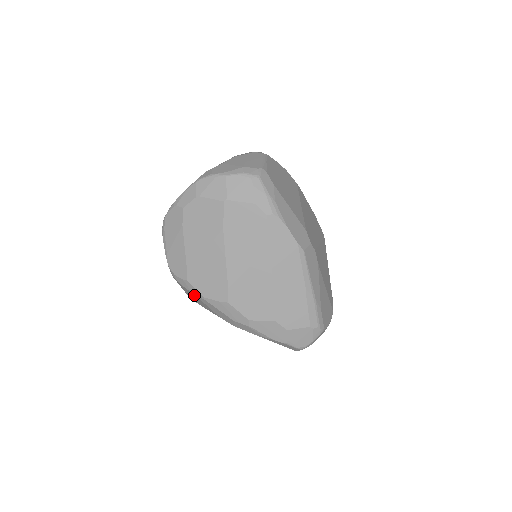
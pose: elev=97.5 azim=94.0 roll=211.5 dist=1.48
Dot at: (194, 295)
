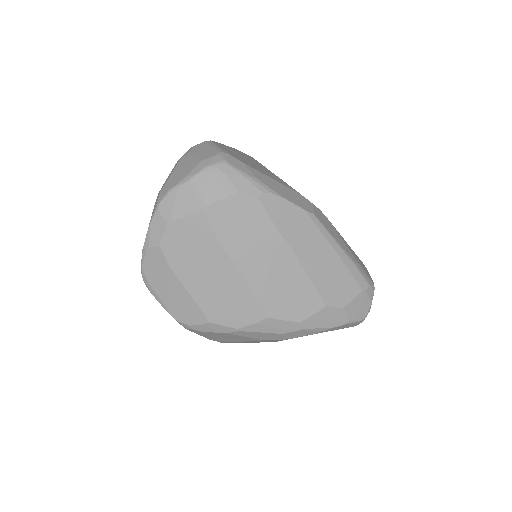
Dot at: (223, 334)
